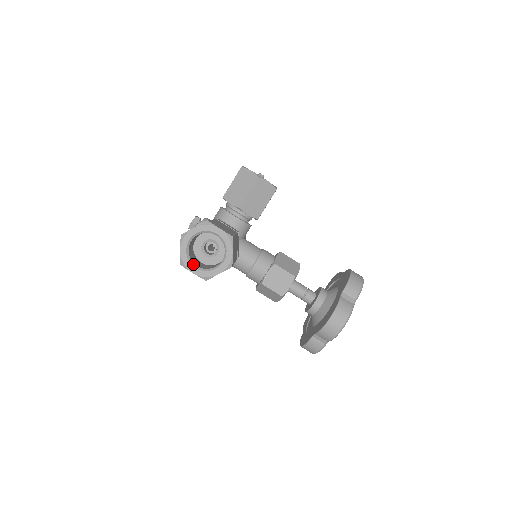
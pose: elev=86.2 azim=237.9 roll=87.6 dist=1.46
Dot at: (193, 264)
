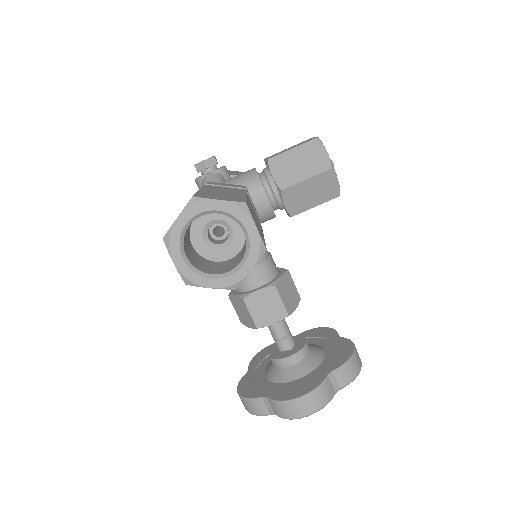
Dot at: (182, 250)
